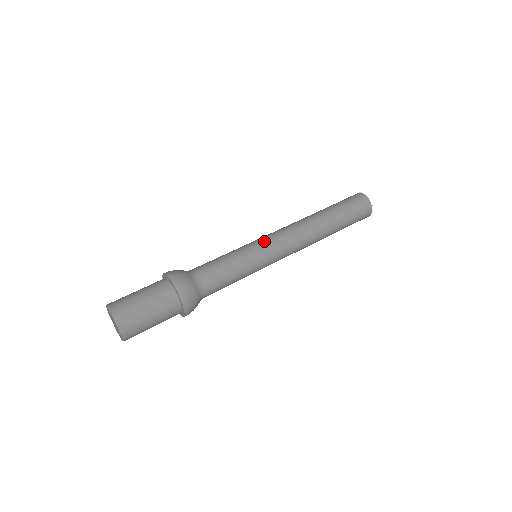
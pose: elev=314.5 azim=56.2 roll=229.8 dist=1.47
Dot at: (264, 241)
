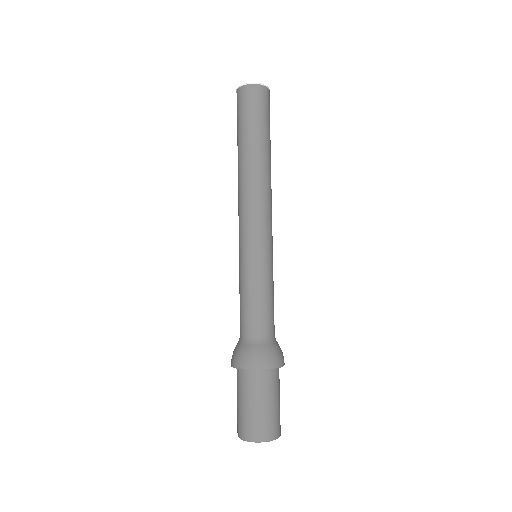
Dot at: (246, 243)
